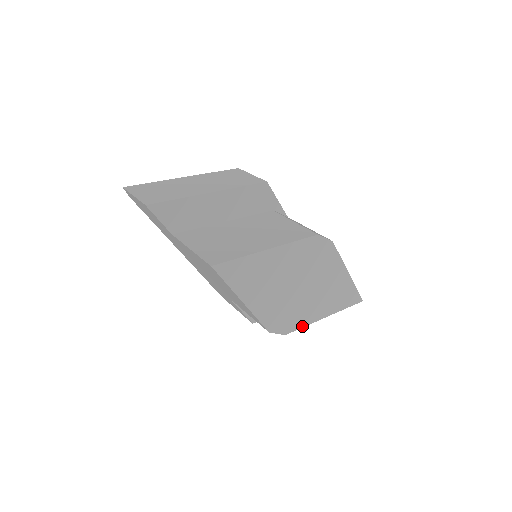
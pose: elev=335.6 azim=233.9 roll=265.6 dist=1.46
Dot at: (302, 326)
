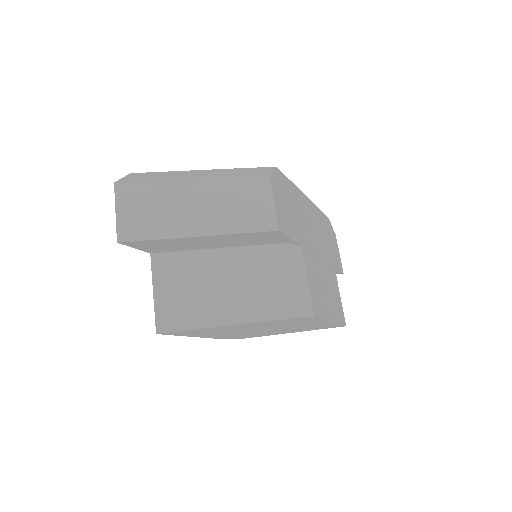
Dot at: (265, 335)
